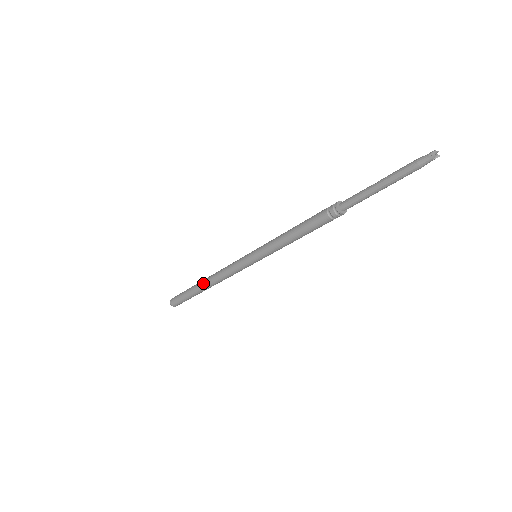
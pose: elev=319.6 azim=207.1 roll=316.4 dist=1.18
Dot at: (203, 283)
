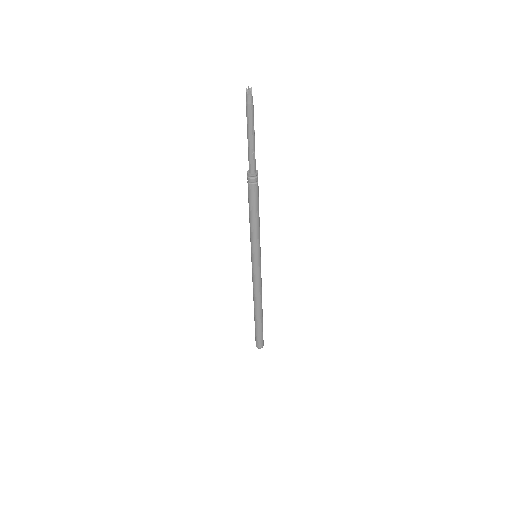
Dot at: occluded
